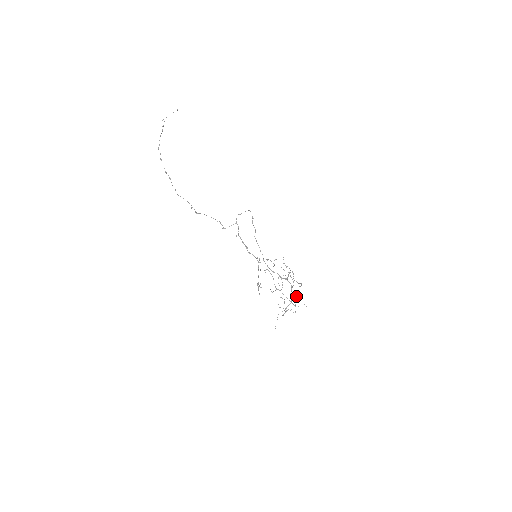
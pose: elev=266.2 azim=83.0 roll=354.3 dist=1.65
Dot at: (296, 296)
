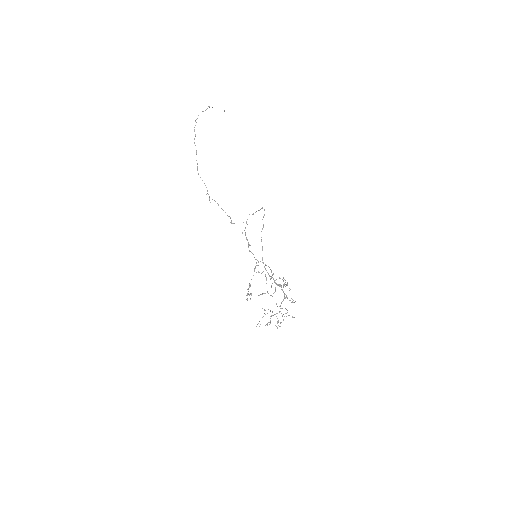
Dot at: (286, 309)
